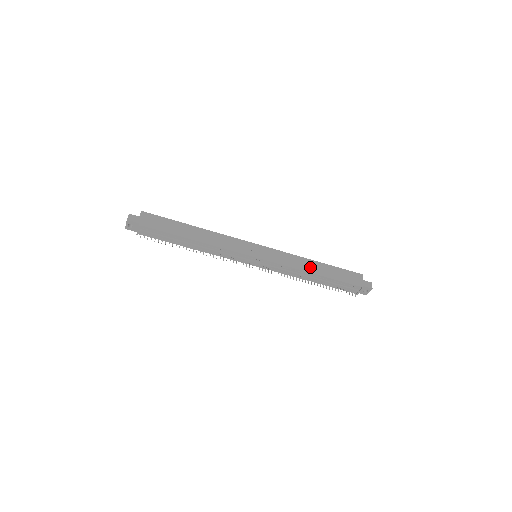
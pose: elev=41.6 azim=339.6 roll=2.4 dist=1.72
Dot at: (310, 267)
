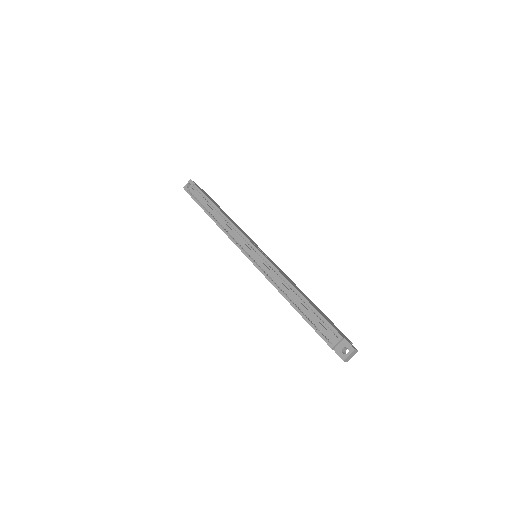
Dot at: (298, 289)
